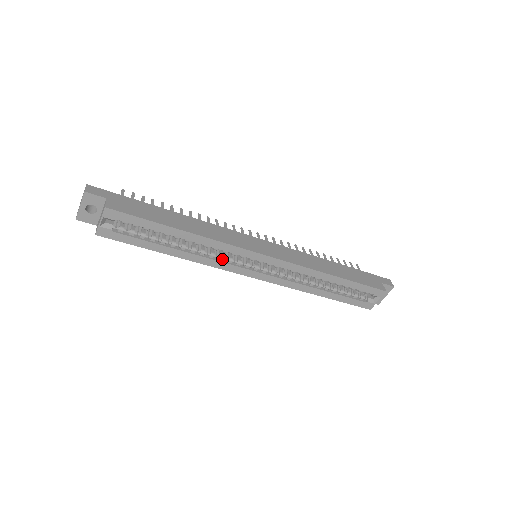
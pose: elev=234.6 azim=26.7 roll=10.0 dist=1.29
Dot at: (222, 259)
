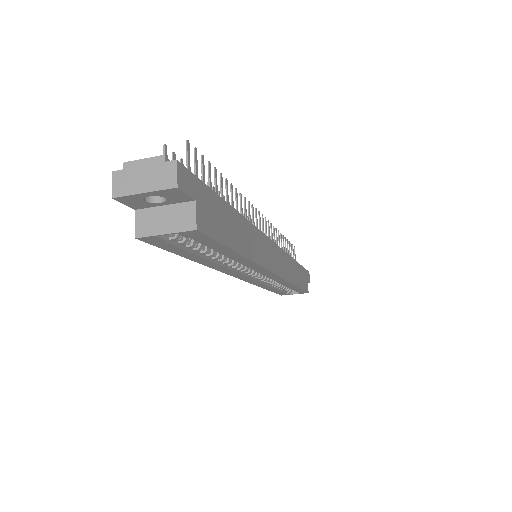
Dot at: (236, 268)
